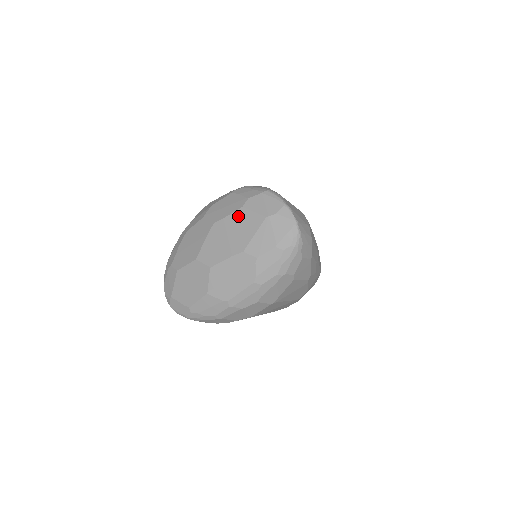
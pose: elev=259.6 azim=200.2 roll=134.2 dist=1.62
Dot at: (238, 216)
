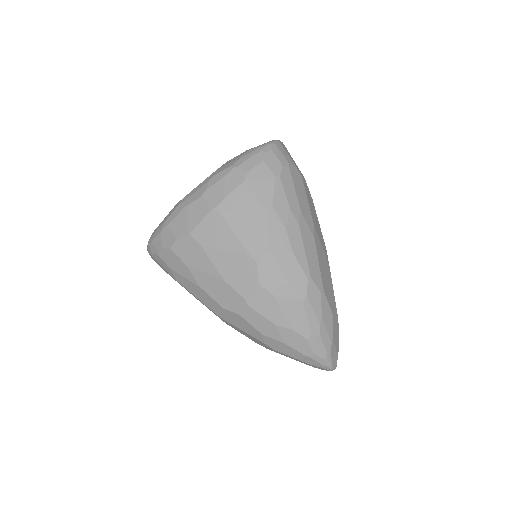
Dot at: occluded
